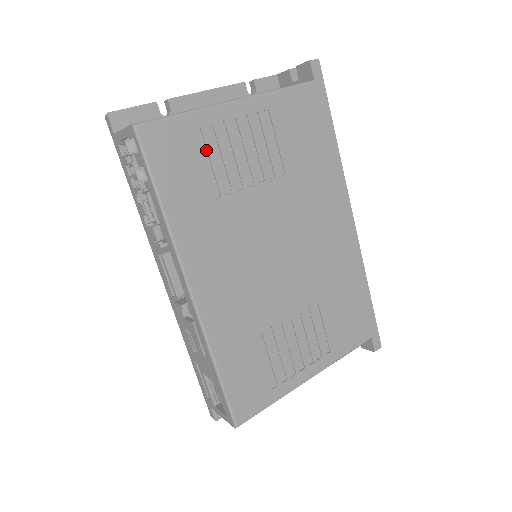
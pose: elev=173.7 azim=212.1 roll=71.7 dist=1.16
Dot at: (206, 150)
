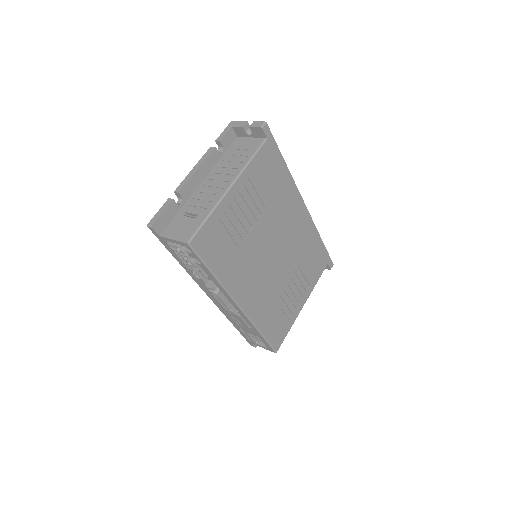
Dot at: (225, 228)
